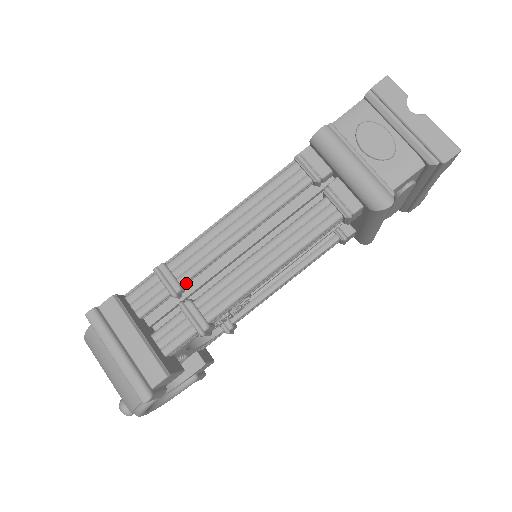
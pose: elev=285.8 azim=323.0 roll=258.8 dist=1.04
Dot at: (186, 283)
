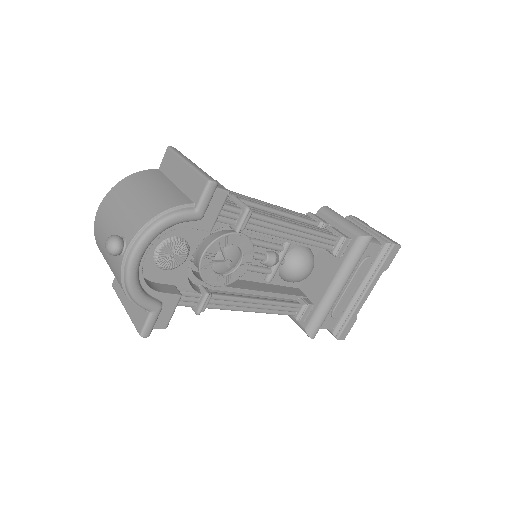
Dot at: occluded
